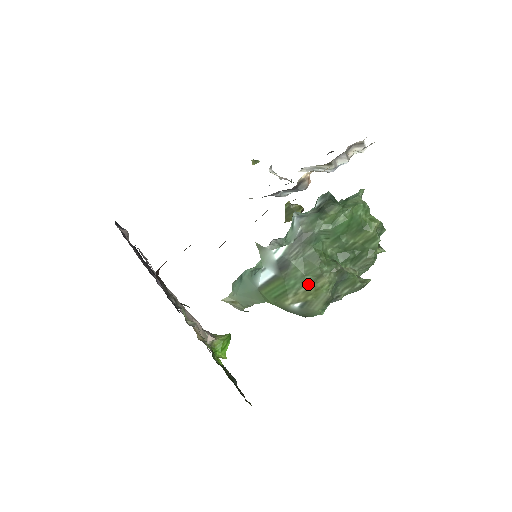
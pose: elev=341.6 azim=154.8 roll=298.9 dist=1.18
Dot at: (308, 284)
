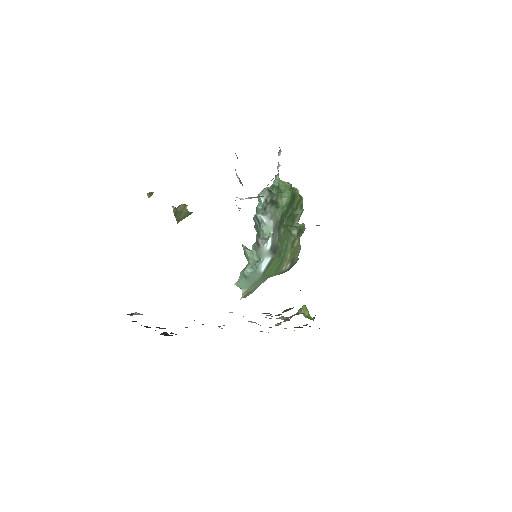
Dot at: (291, 249)
